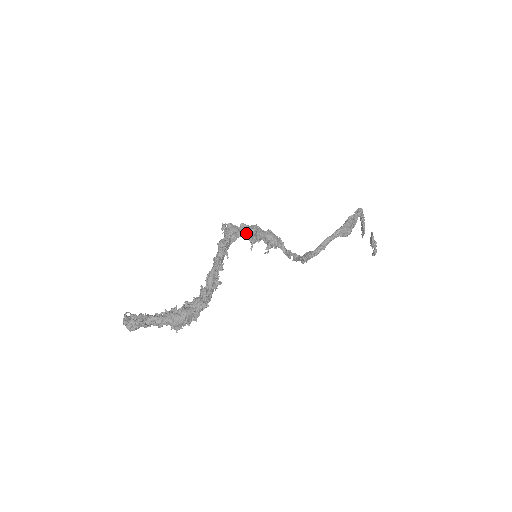
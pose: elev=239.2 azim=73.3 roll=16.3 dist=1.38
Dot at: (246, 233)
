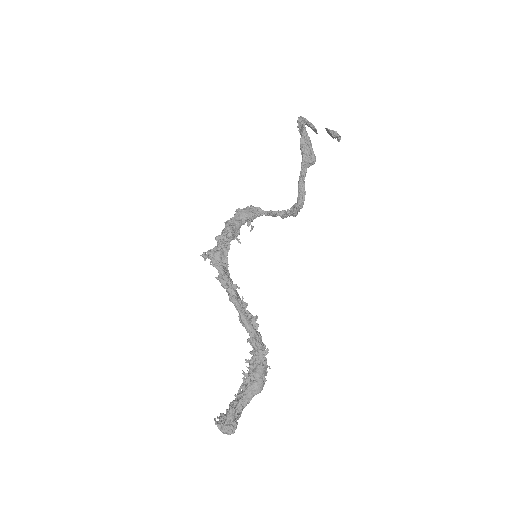
Dot at: (228, 244)
